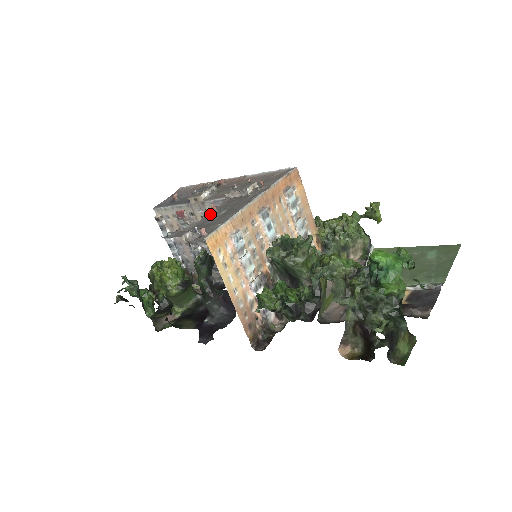
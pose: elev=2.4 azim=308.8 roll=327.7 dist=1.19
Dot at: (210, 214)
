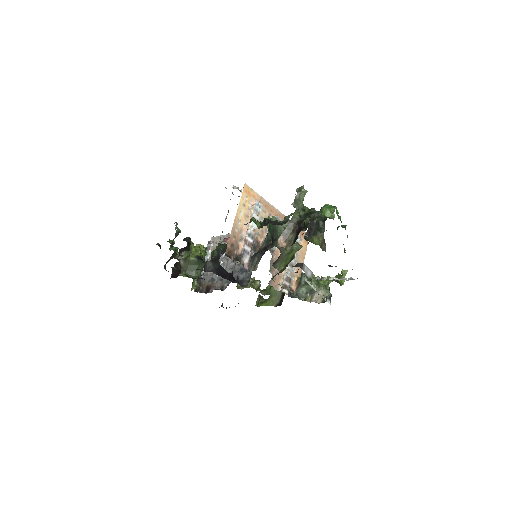
Dot at: occluded
